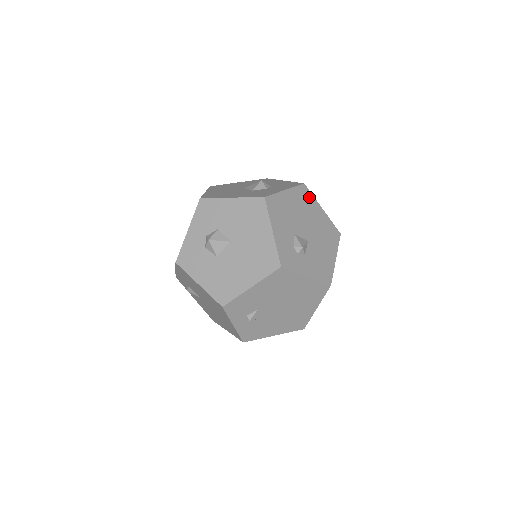
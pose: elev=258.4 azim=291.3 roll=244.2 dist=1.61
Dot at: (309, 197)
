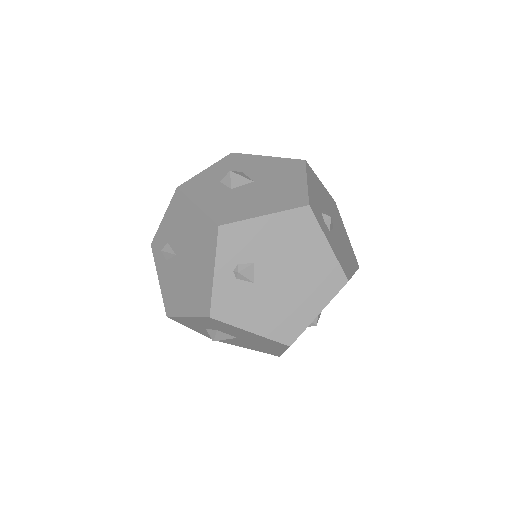
Dot at: (338, 213)
